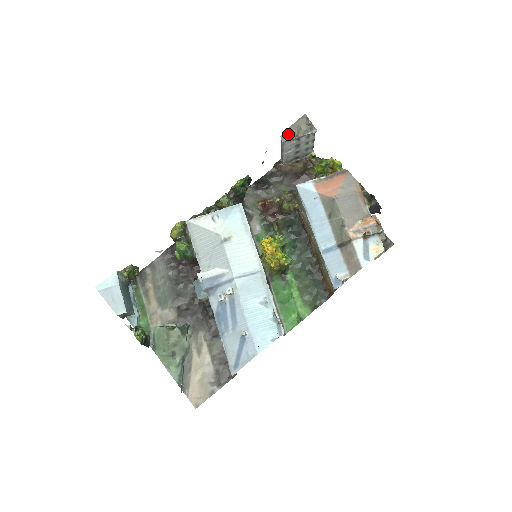
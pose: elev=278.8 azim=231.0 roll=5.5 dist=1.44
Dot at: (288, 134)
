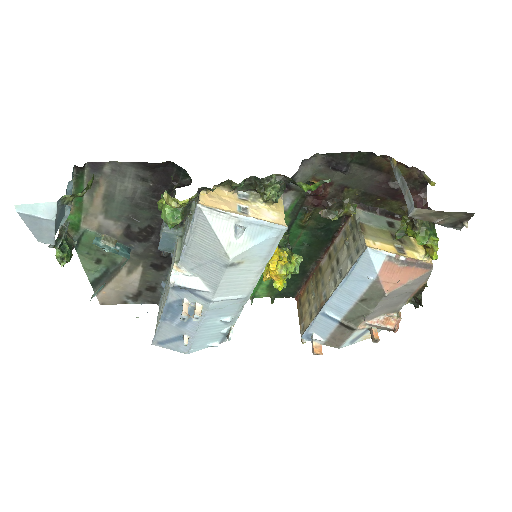
Dot at: (426, 214)
